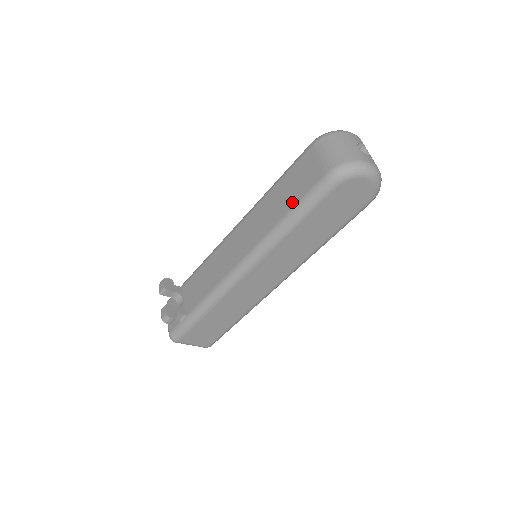
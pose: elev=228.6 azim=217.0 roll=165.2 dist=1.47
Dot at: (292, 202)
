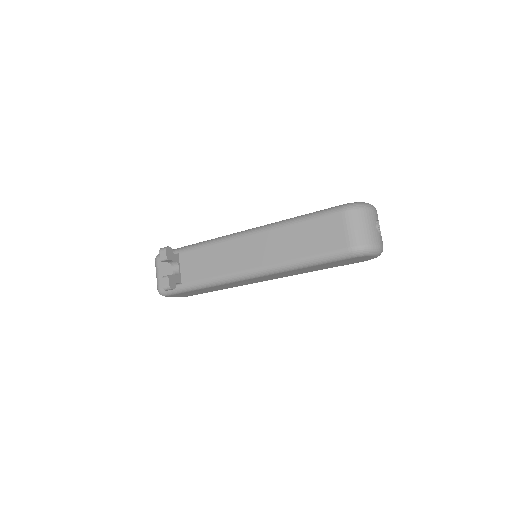
Dot at: (312, 251)
